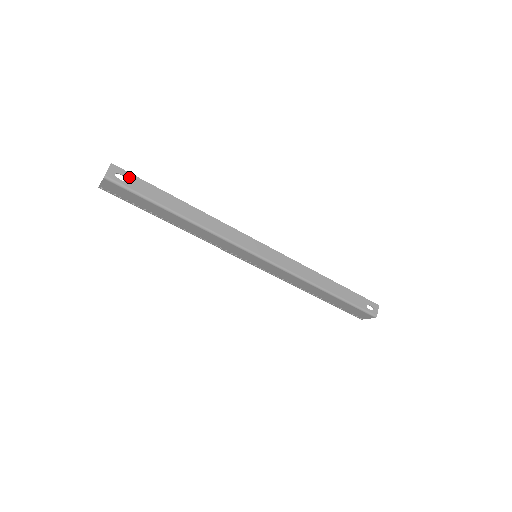
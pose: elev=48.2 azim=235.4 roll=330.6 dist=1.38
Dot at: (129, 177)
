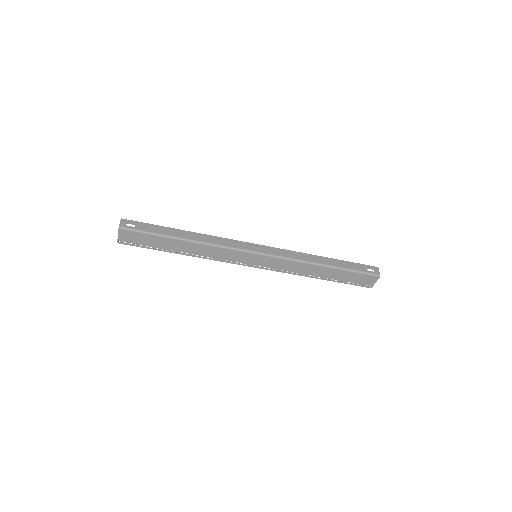
Dot at: (137, 224)
